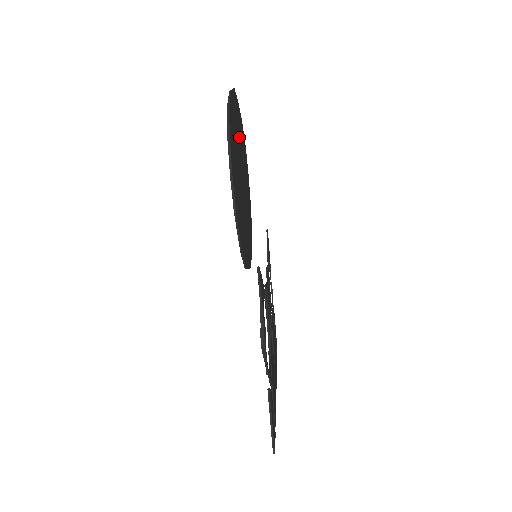
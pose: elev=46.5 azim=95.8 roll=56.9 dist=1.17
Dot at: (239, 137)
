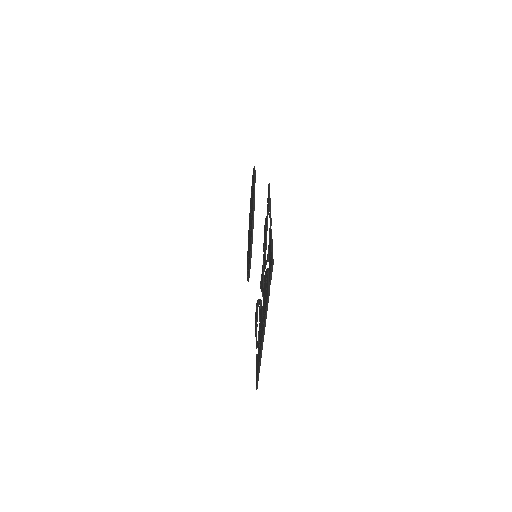
Dot at: occluded
